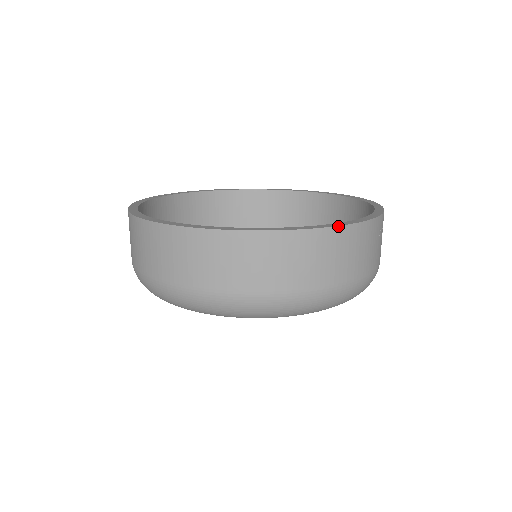
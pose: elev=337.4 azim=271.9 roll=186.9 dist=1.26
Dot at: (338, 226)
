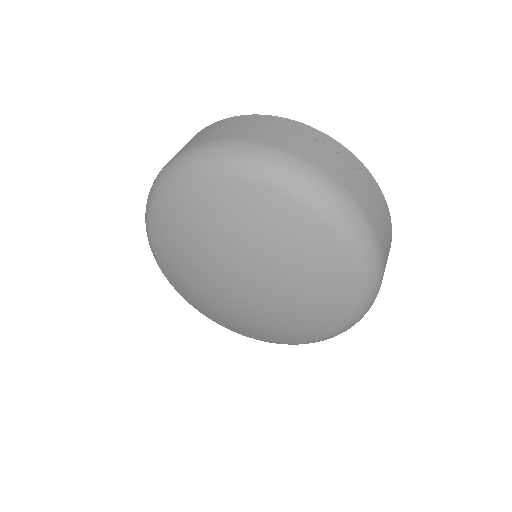
Dot at: (236, 117)
